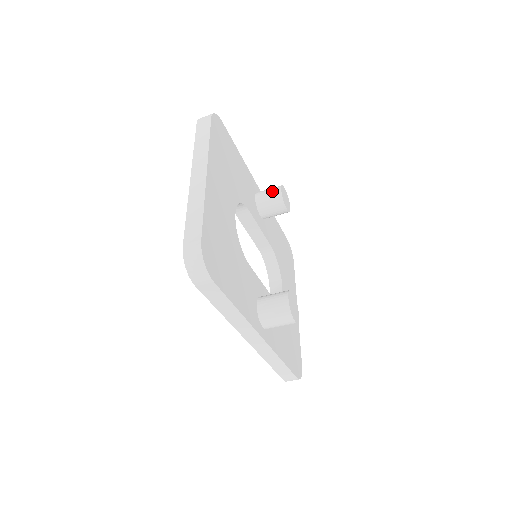
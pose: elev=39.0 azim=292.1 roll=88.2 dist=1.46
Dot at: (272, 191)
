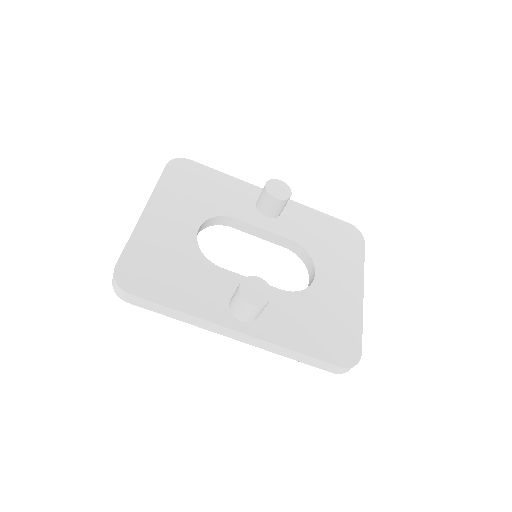
Dot at: (262, 190)
